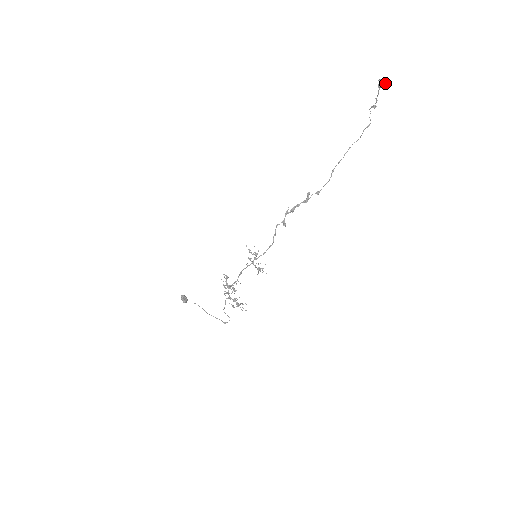
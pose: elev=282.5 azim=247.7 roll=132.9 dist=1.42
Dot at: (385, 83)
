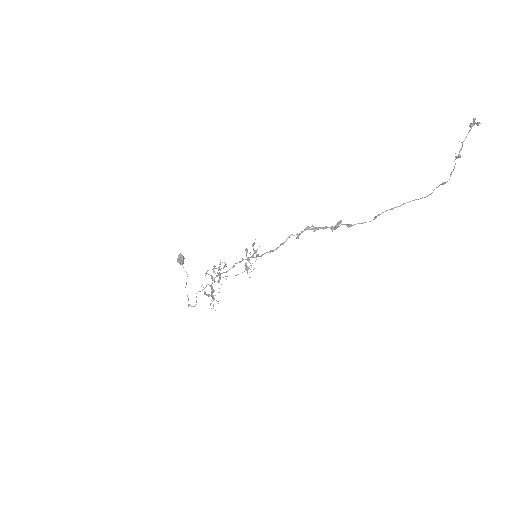
Dot at: (478, 124)
